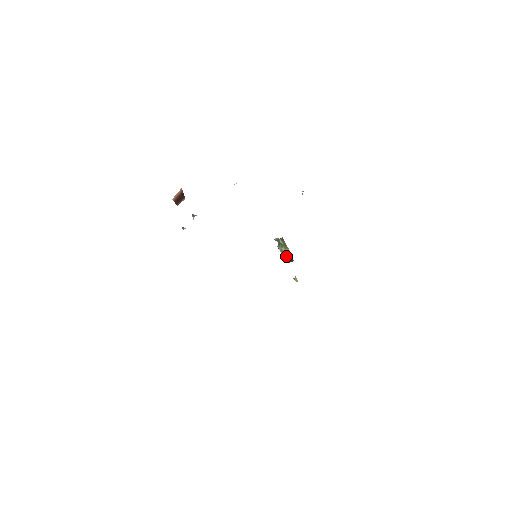
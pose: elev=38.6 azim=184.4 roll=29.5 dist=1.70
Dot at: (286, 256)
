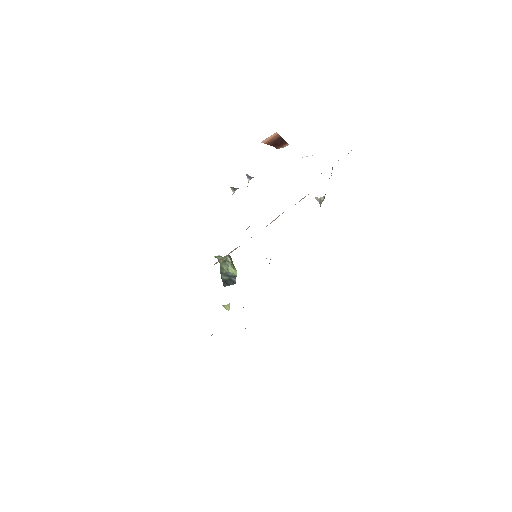
Dot at: (228, 277)
